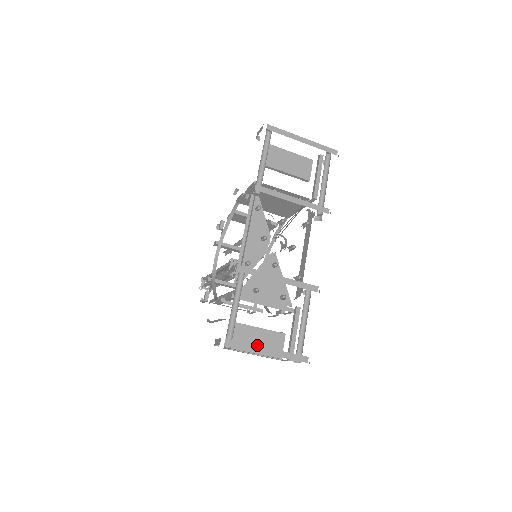
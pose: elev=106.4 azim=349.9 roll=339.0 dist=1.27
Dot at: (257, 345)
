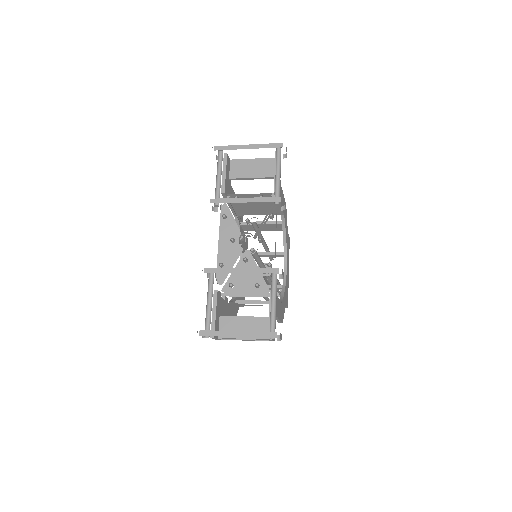
Dot at: occluded
